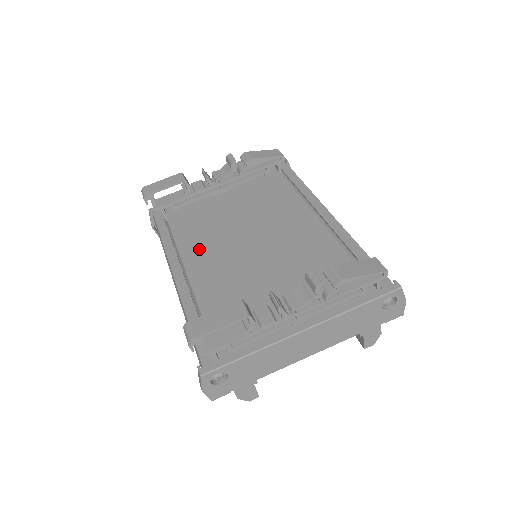
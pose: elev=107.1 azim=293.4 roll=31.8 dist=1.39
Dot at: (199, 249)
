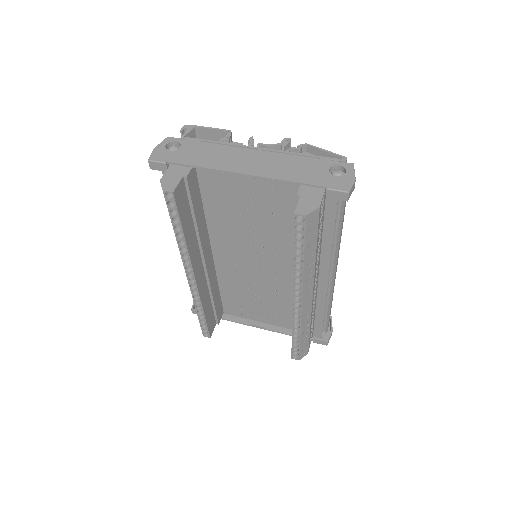
Dot at: occluded
